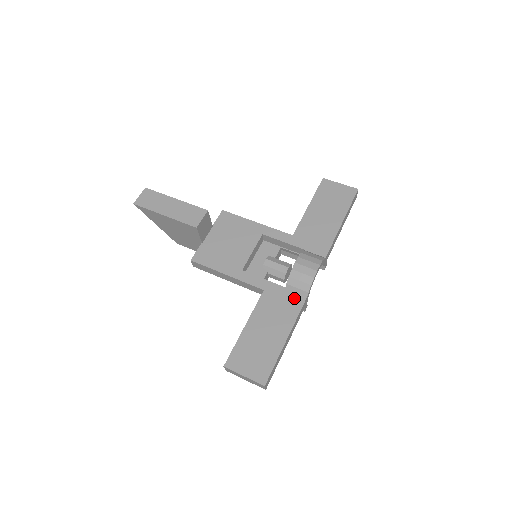
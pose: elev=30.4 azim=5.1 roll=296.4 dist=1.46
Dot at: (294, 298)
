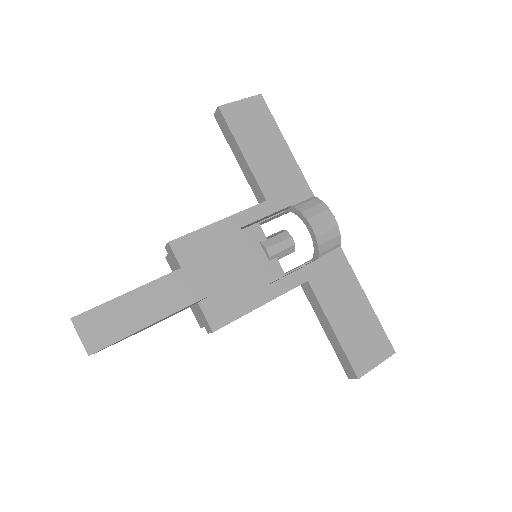
Dot at: (335, 260)
